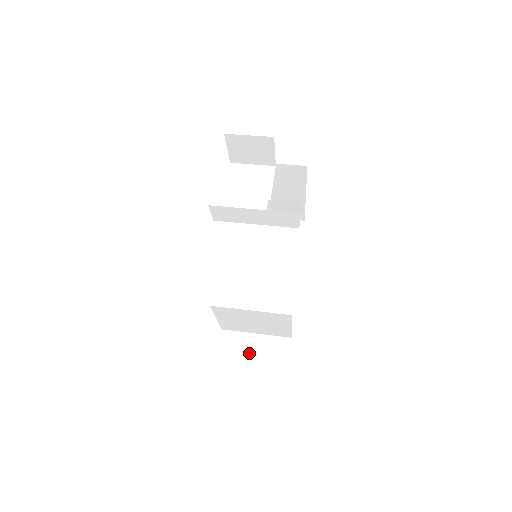
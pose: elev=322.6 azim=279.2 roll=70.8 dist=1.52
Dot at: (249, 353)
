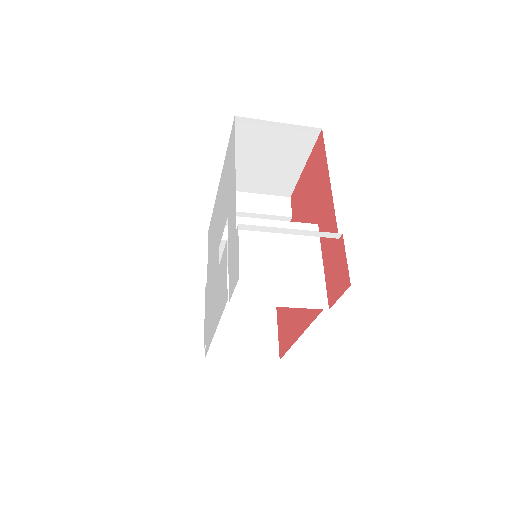
Dot at: occluded
